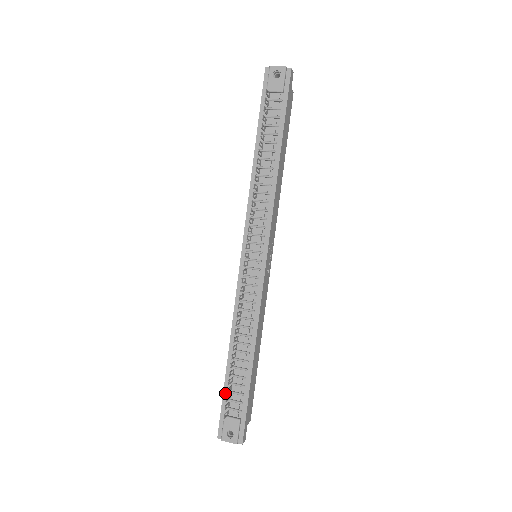
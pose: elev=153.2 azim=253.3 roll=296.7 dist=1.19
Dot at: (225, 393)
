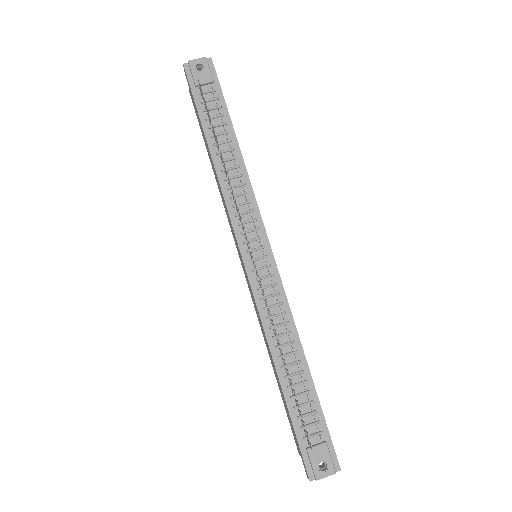
Dot at: (294, 422)
